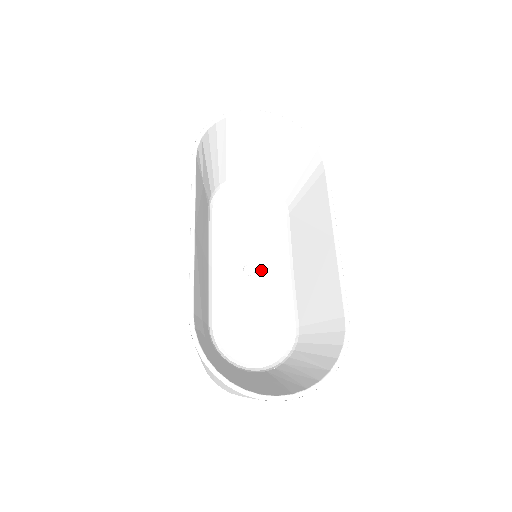
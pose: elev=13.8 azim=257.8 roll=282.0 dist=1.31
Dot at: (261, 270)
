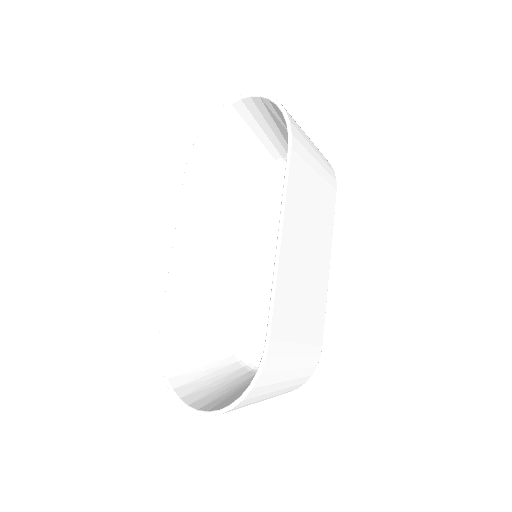
Dot at: occluded
